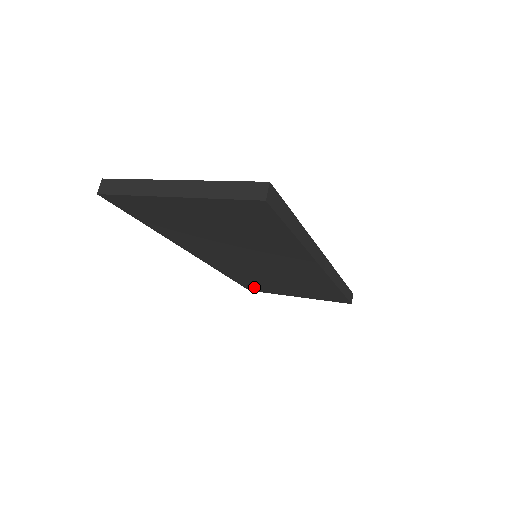
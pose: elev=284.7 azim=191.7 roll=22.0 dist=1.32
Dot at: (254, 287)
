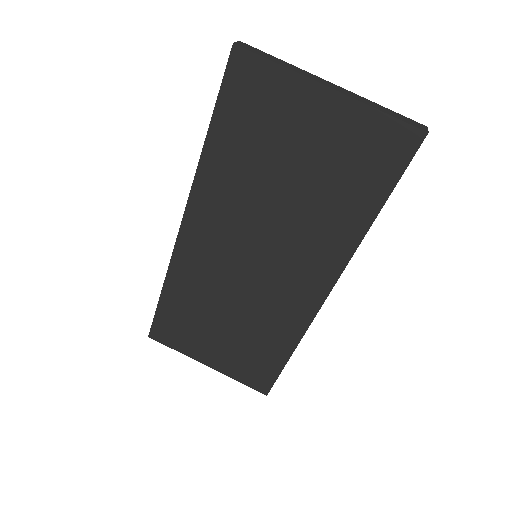
Dot at: (168, 328)
